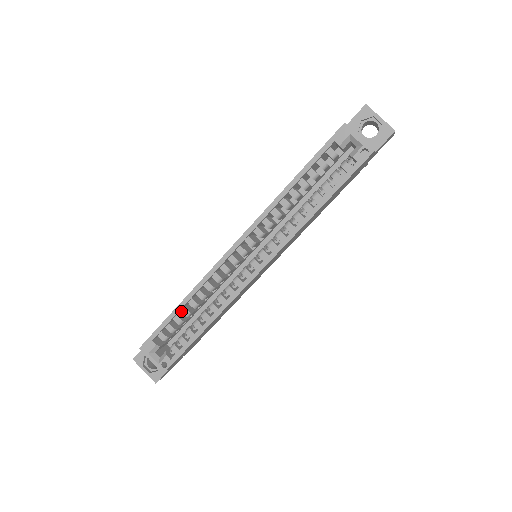
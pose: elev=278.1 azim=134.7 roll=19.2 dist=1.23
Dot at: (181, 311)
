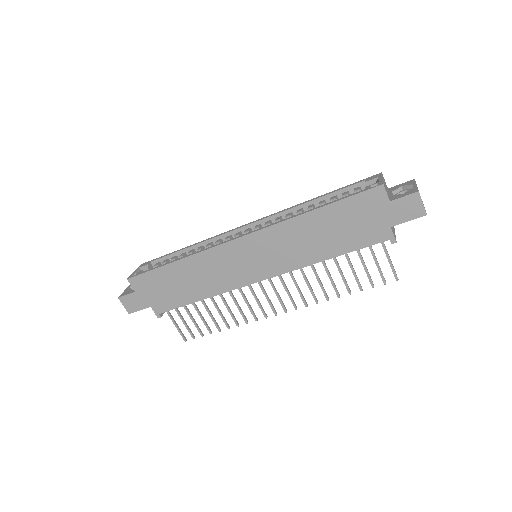
Dot at: (181, 254)
